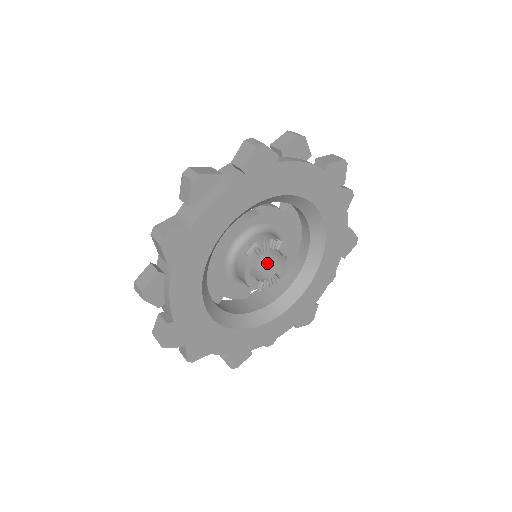
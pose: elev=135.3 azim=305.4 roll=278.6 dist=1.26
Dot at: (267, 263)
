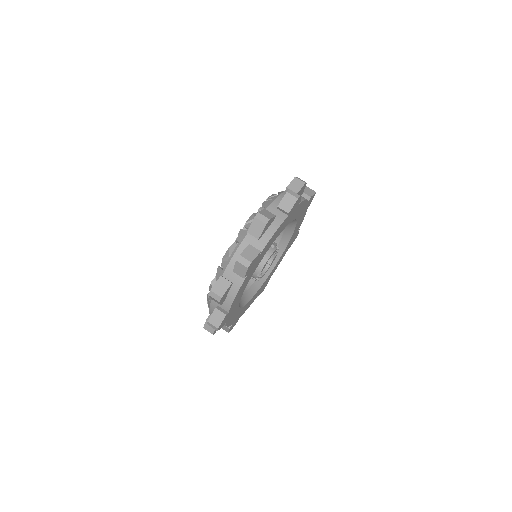
Dot at: occluded
